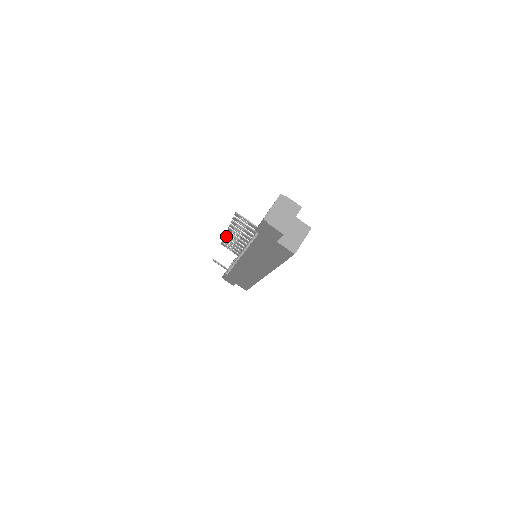
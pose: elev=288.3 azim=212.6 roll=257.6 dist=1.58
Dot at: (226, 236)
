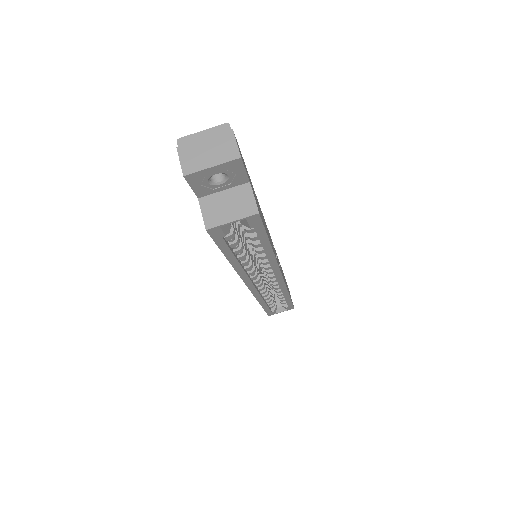
Dot at: occluded
